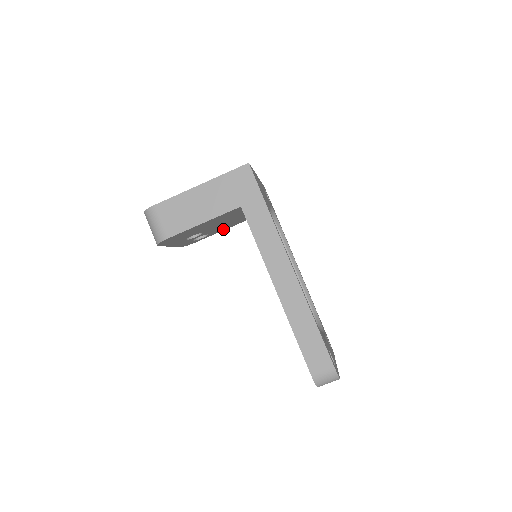
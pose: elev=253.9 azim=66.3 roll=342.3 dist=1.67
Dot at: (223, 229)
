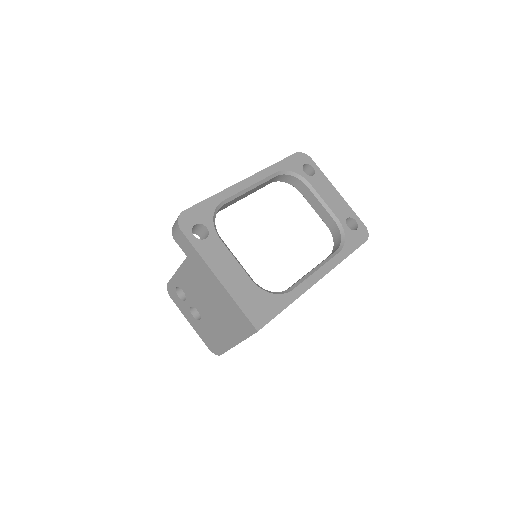
Dot at: occluded
